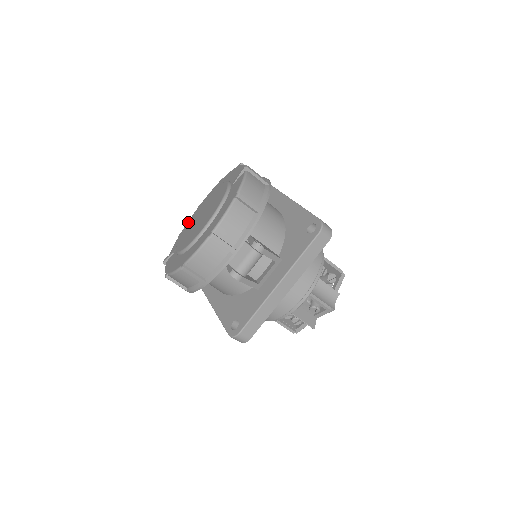
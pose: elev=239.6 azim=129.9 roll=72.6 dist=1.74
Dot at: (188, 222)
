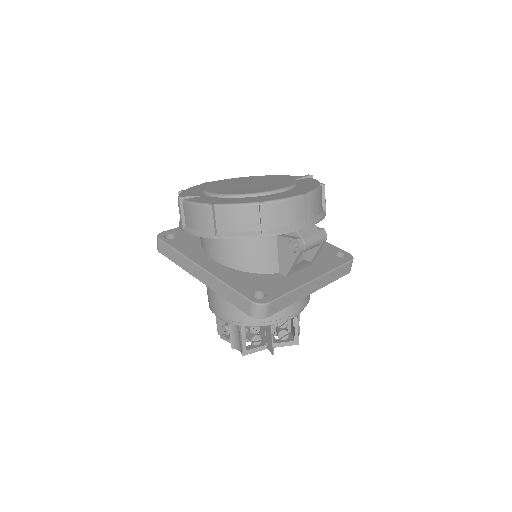
Dot at: (196, 186)
